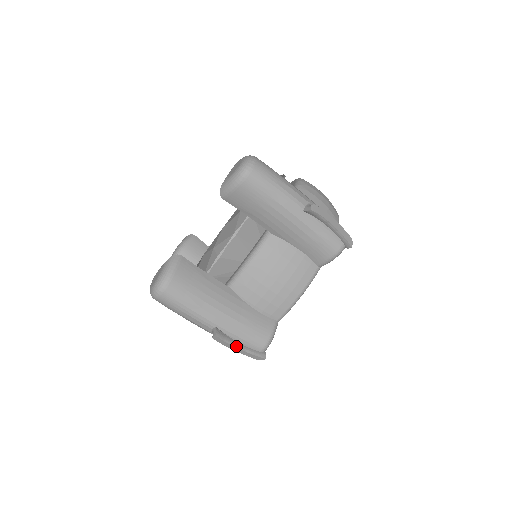
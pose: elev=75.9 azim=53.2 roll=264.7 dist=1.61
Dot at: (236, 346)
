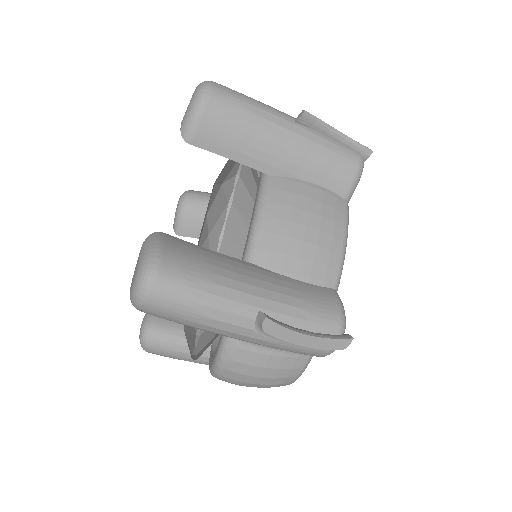
Dot at: (302, 332)
